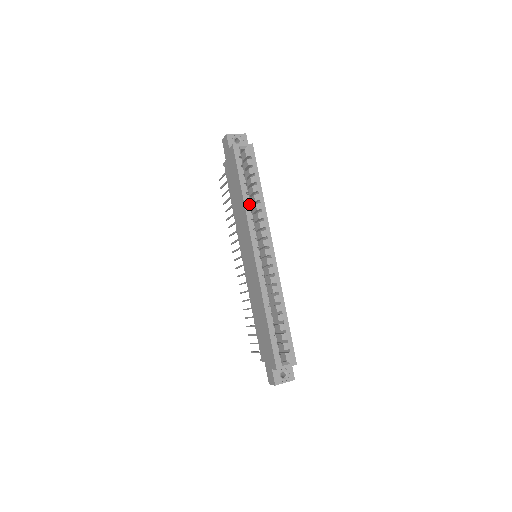
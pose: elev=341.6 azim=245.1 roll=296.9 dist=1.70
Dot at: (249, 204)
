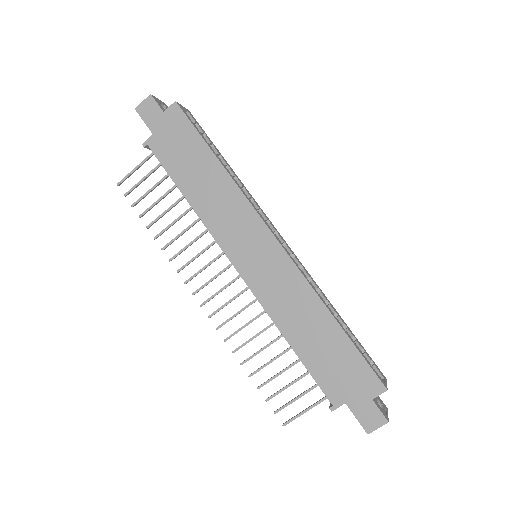
Dot at: (232, 176)
